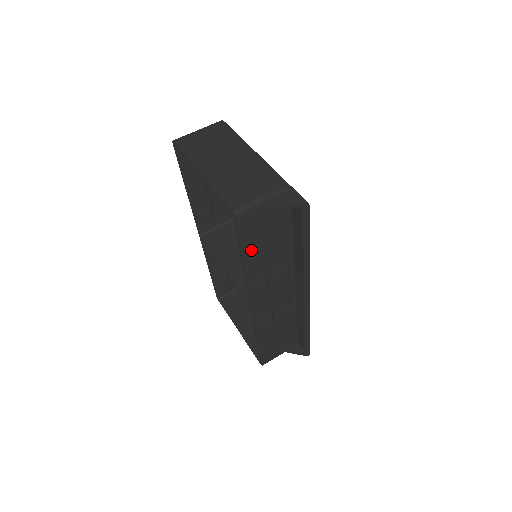
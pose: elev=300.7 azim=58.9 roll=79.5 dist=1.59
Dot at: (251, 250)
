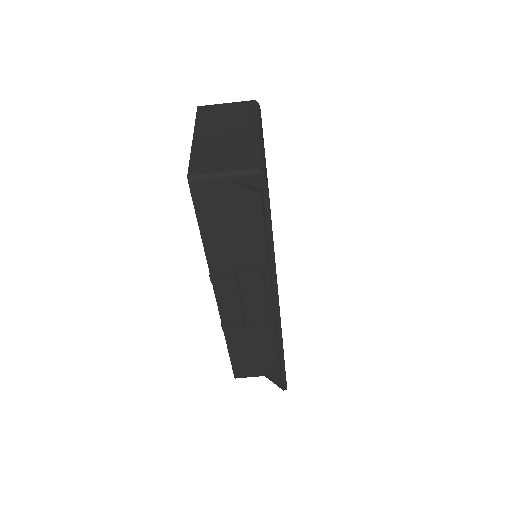
Dot at: (212, 230)
